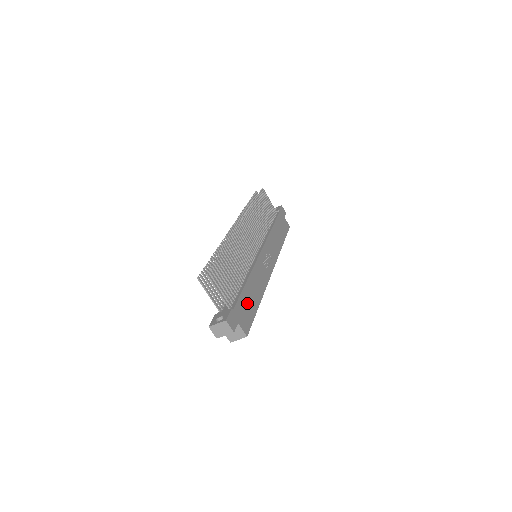
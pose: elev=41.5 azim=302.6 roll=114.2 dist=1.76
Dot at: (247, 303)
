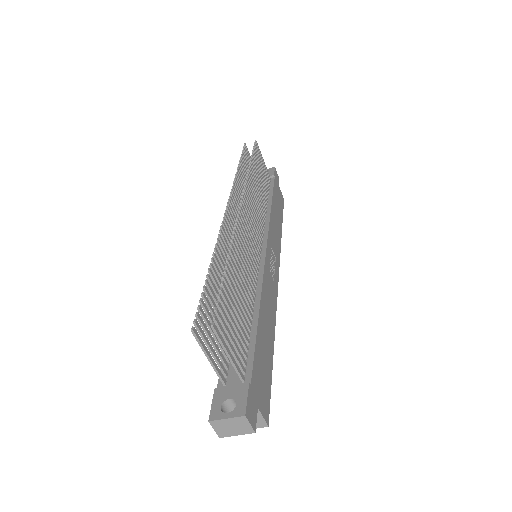
Dot at: (262, 357)
